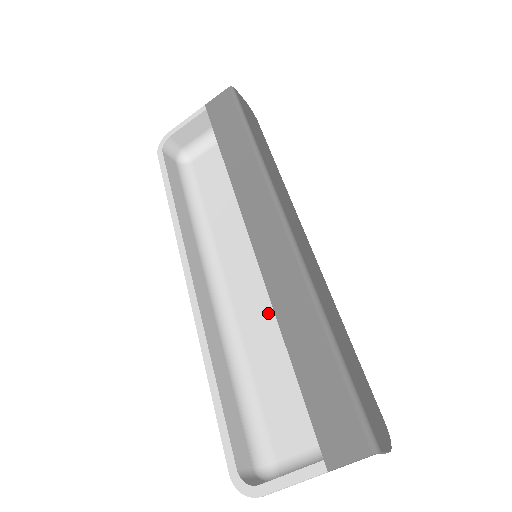
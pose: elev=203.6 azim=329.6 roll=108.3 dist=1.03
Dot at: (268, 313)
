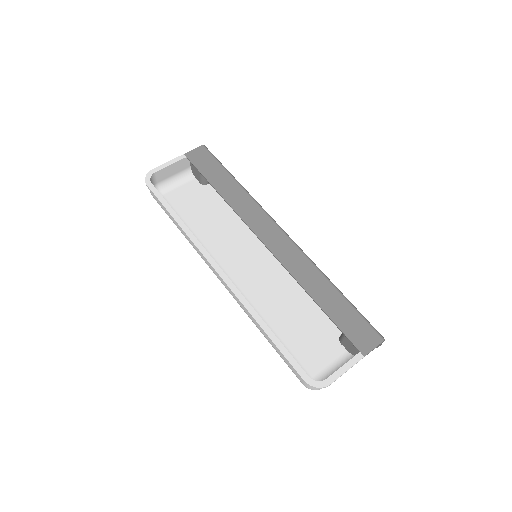
Dot at: (272, 292)
